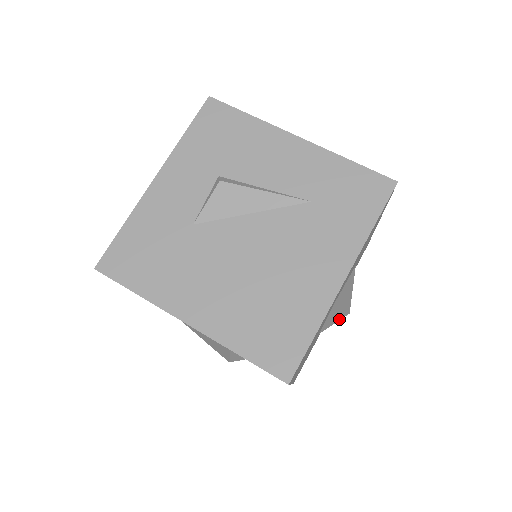
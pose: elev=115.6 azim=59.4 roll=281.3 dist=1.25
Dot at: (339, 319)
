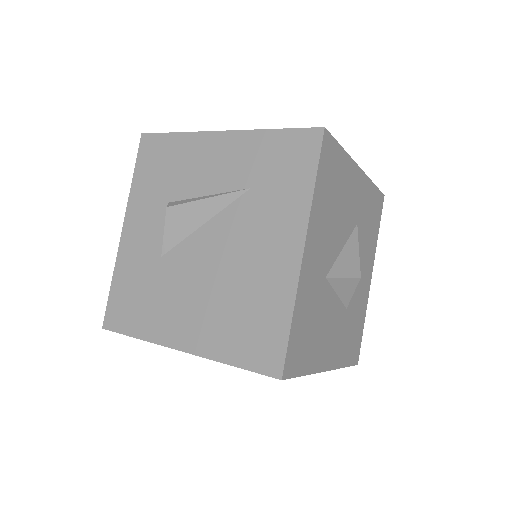
Dot at: (354, 287)
